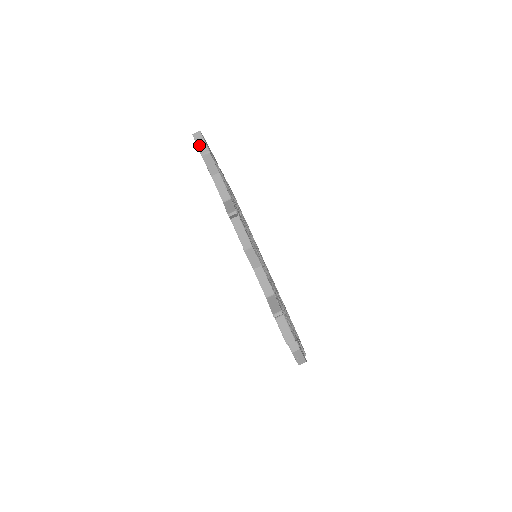
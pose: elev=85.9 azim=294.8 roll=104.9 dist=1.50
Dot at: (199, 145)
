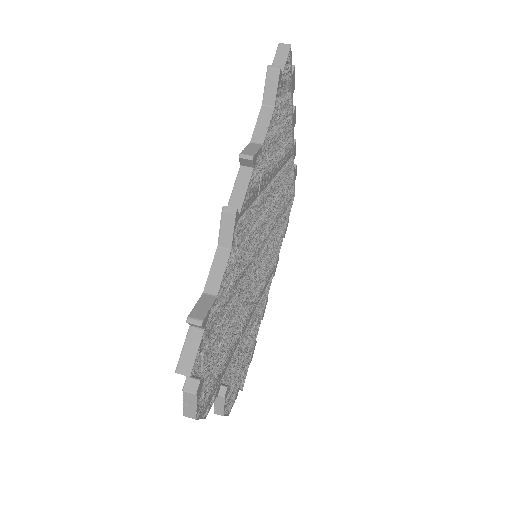
Dot at: (277, 59)
